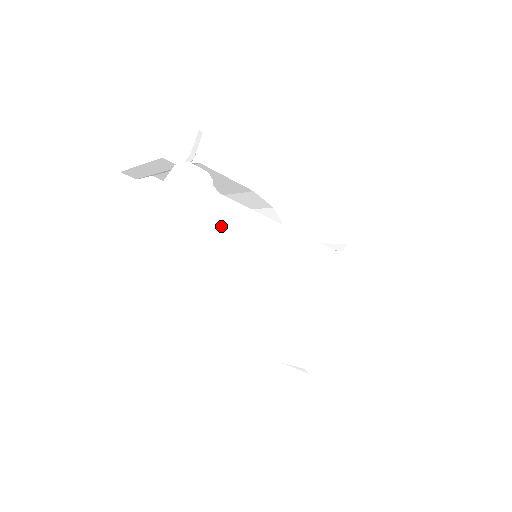
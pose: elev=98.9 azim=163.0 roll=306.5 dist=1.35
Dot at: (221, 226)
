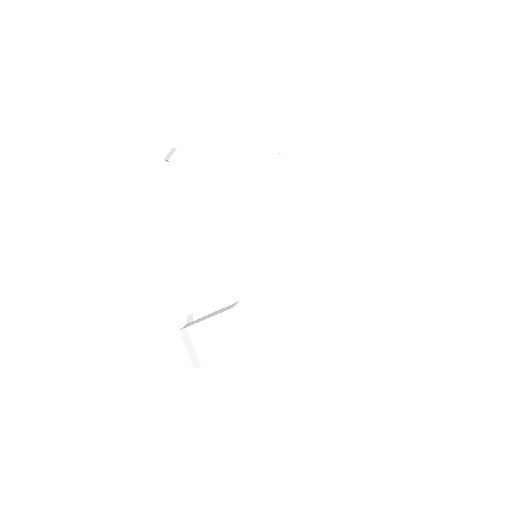
Dot at: (260, 155)
